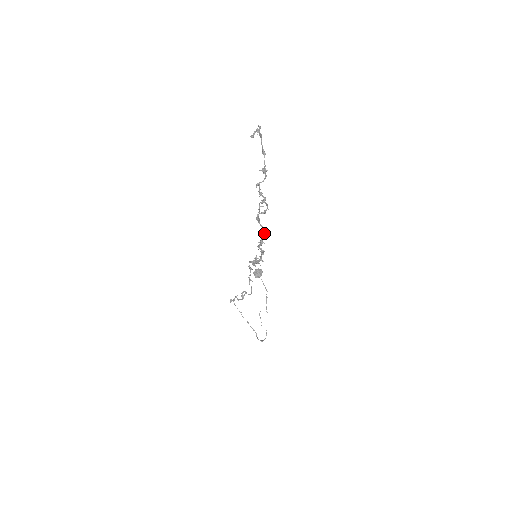
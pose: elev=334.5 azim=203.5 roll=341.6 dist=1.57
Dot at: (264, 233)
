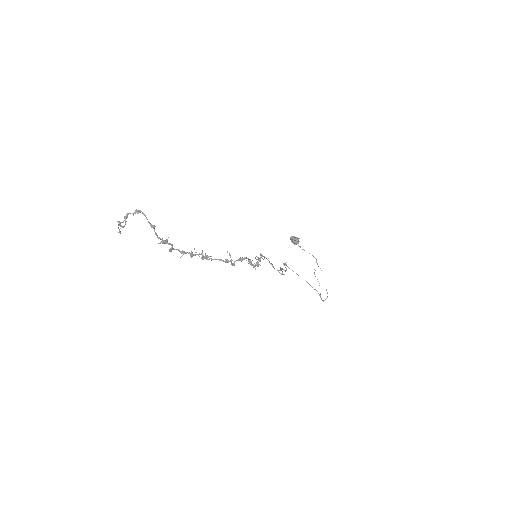
Dot at: (228, 261)
